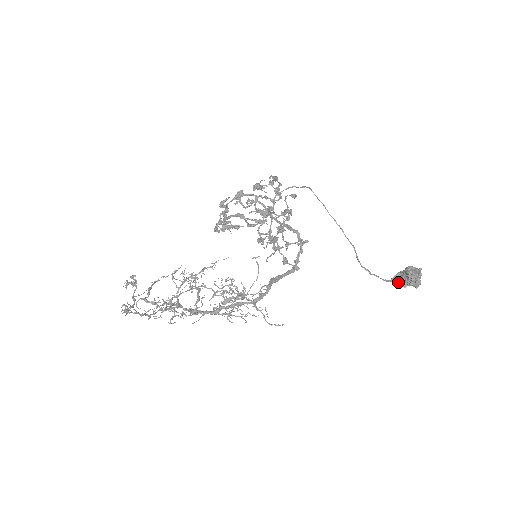
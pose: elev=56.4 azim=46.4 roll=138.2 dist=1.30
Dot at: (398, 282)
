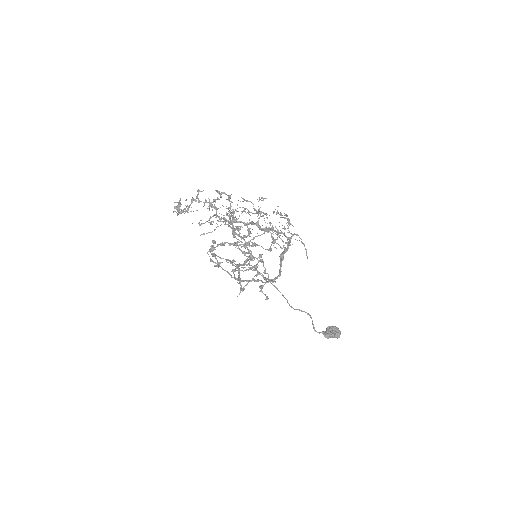
Dot at: (328, 332)
